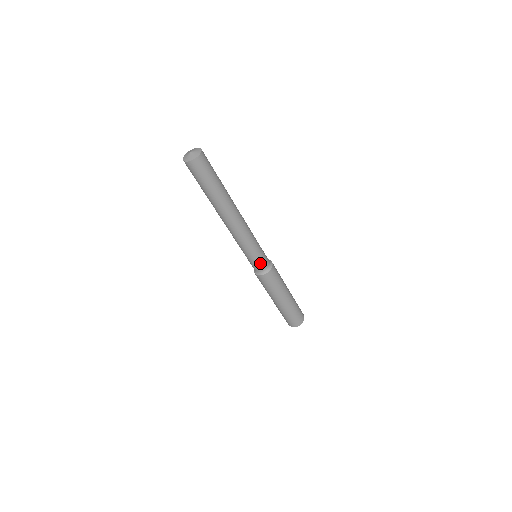
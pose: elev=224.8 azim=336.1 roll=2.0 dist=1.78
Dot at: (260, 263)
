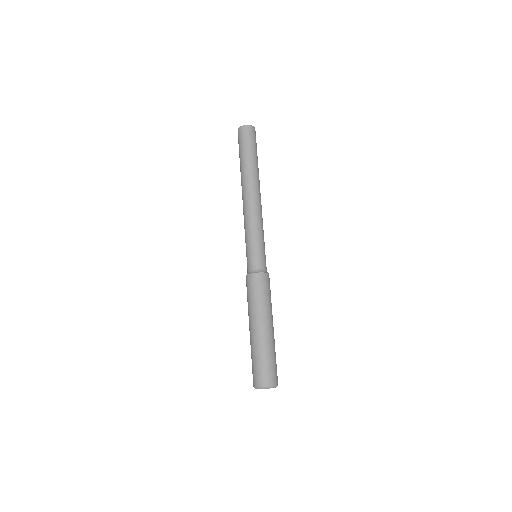
Dot at: (253, 258)
